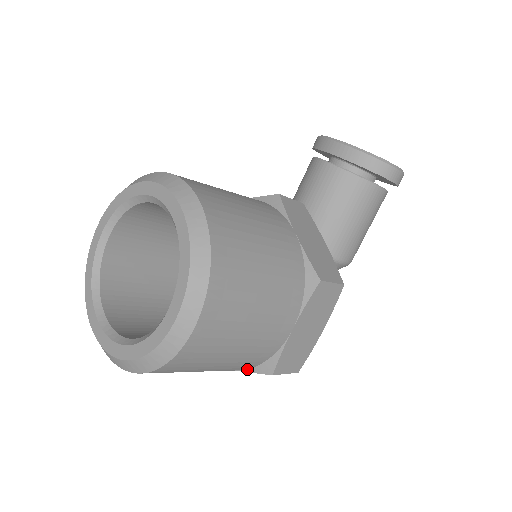
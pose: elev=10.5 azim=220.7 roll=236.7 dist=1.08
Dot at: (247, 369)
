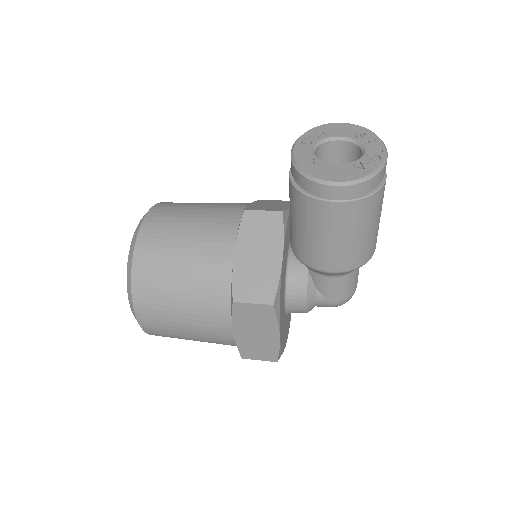
Dot at: occluded
